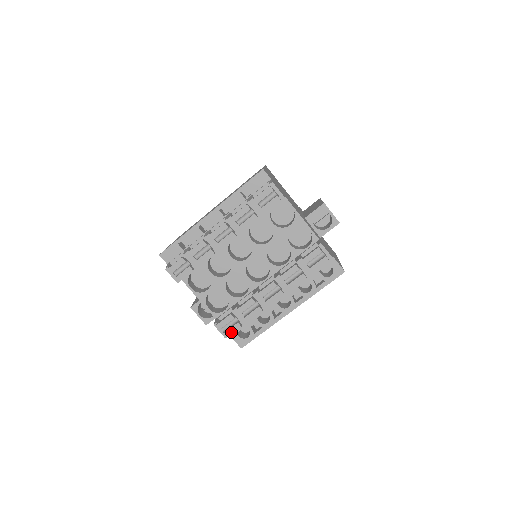
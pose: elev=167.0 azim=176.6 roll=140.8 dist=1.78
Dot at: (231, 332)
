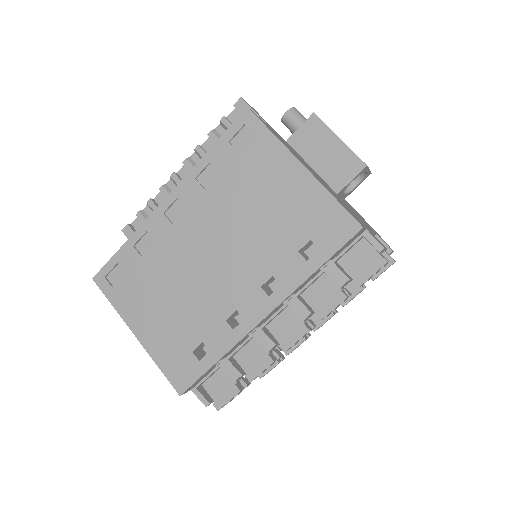
Dot at: occluded
